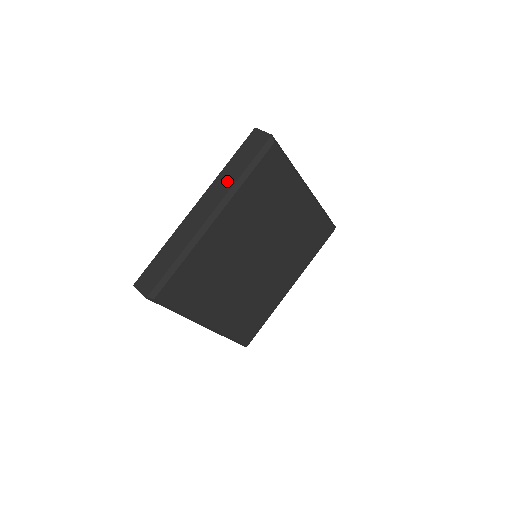
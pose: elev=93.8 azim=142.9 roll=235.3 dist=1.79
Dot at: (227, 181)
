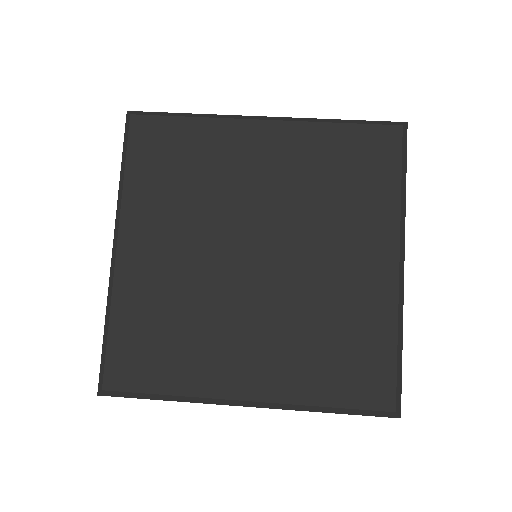
Dot at: occluded
